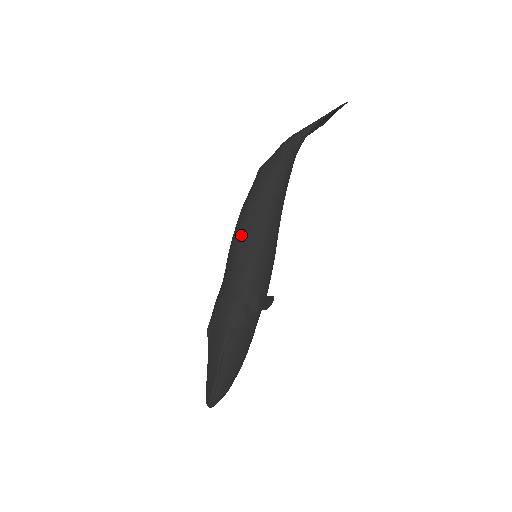
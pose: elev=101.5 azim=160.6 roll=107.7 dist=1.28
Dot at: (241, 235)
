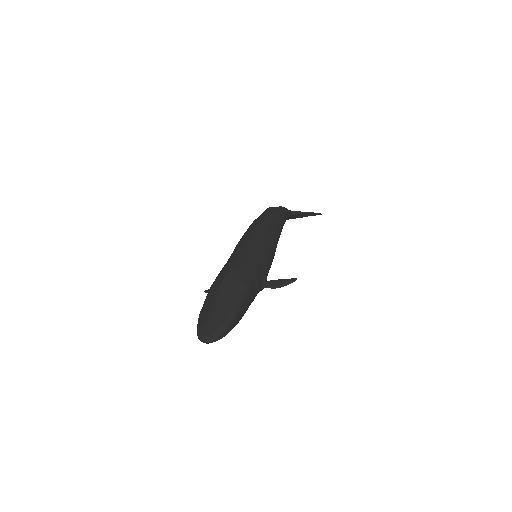
Dot at: (263, 232)
